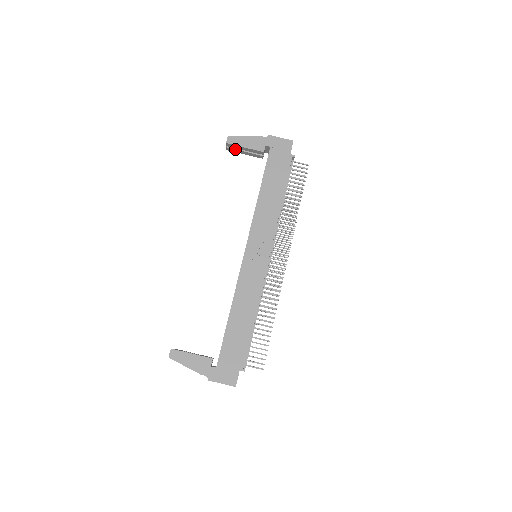
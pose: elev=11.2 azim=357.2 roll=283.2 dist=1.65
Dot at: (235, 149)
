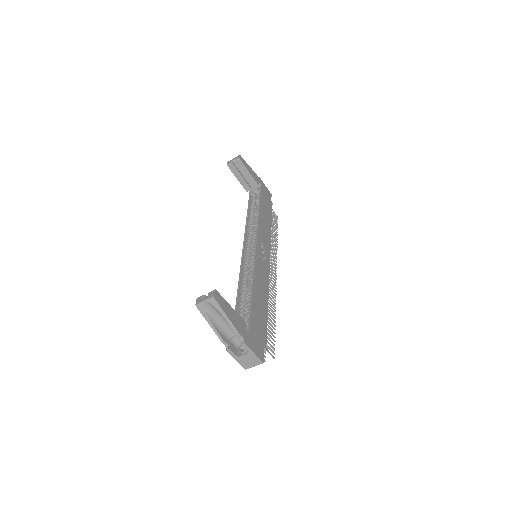
Dot at: (237, 169)
